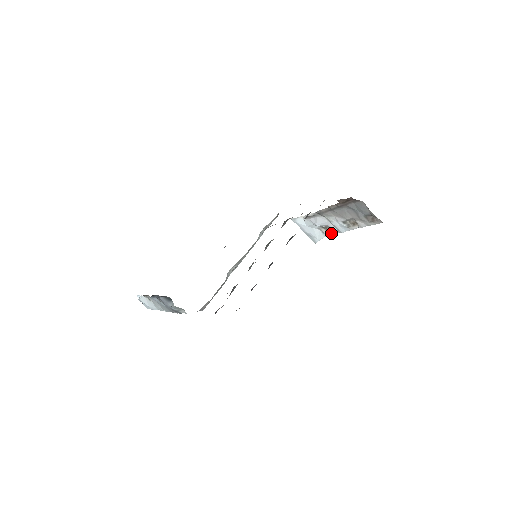
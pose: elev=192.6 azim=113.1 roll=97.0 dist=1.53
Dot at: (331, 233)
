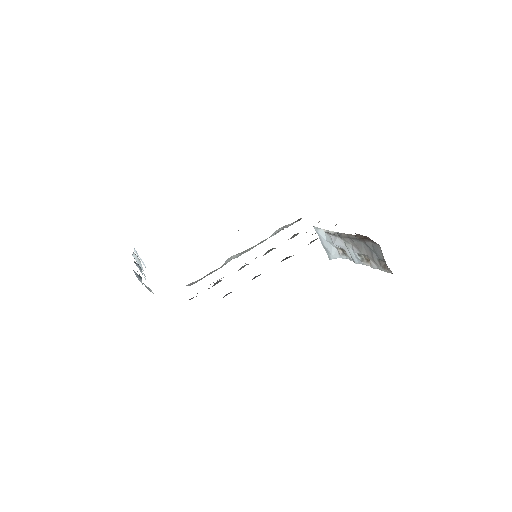
Dot at: (346, 257)
